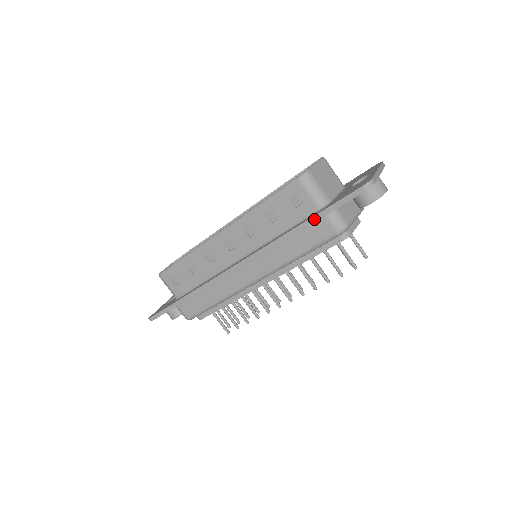
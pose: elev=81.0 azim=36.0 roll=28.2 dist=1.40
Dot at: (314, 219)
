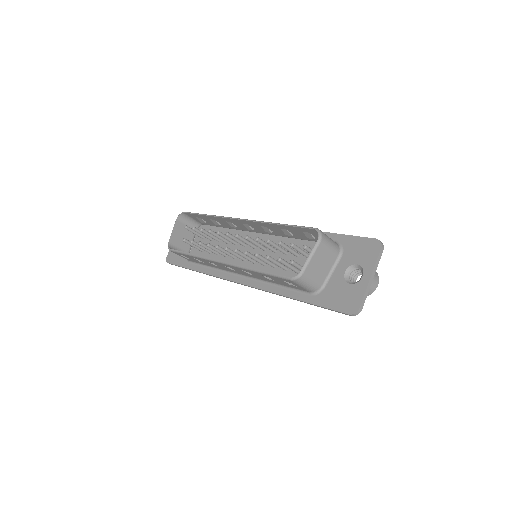
Dot at: occluded
